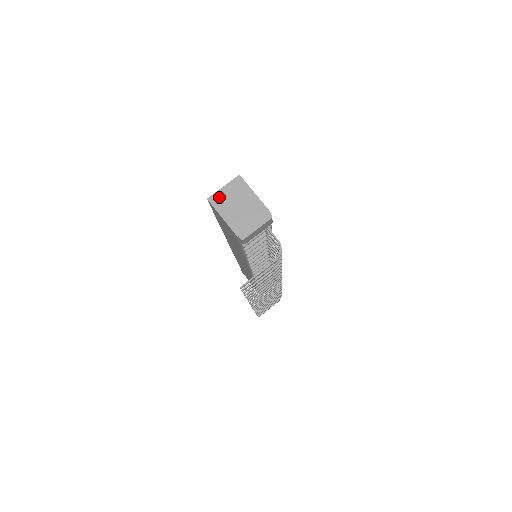
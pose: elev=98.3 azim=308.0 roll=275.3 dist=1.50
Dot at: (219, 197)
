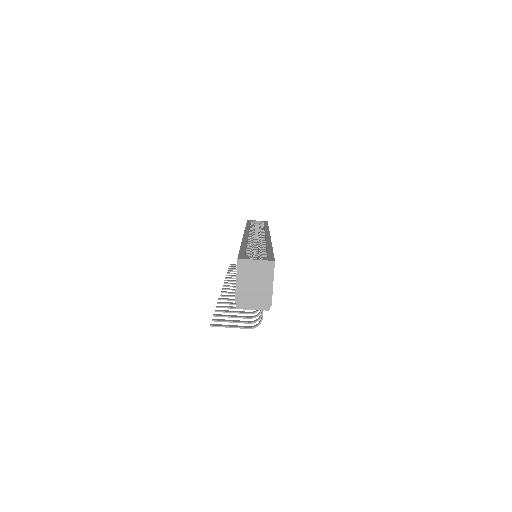
Dot at: (247, 265)
